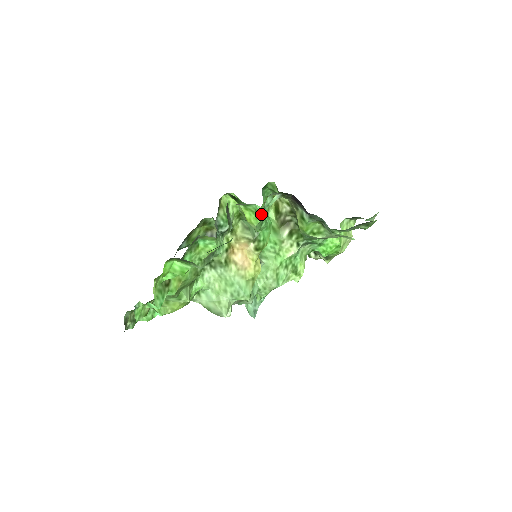
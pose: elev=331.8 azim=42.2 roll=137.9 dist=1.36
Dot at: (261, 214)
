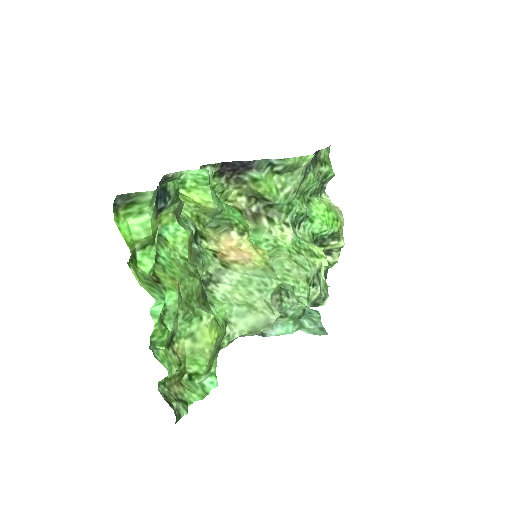
Dot at: (201, 177)
